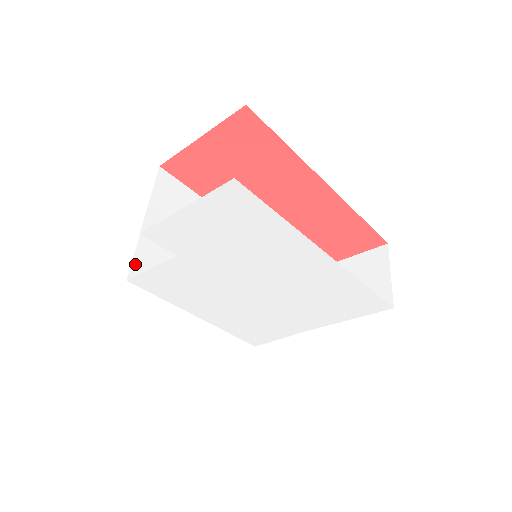
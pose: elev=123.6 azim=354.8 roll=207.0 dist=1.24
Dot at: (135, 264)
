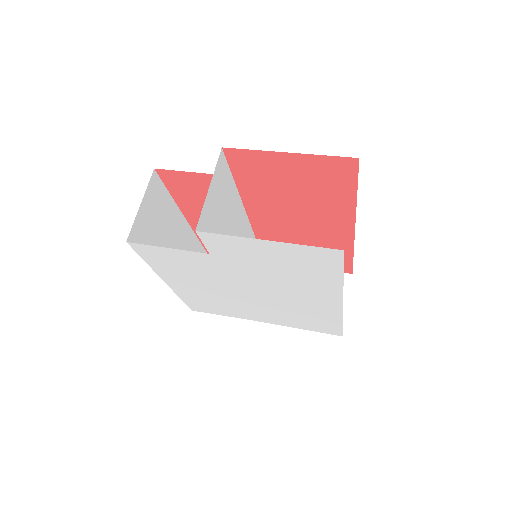
Dot at: (136, 223)
